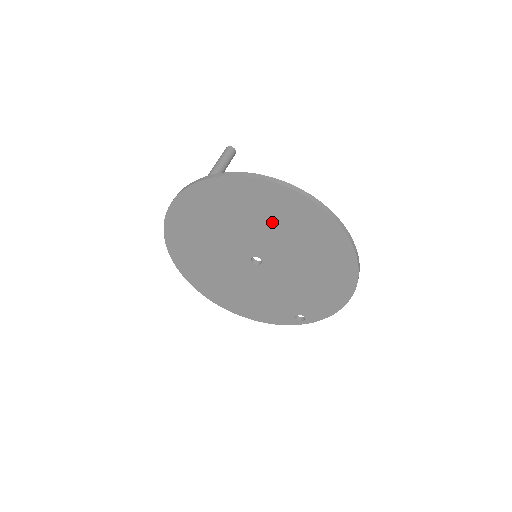
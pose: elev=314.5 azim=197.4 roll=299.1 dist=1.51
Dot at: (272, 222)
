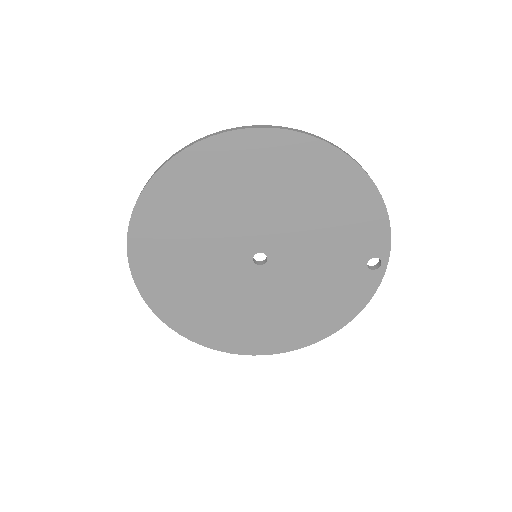
Dot at: (212, 205)
